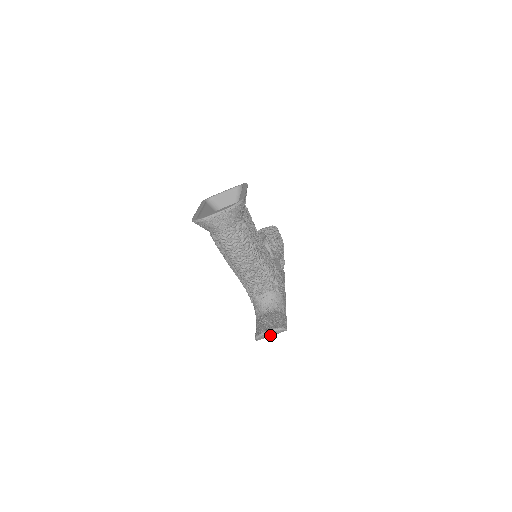
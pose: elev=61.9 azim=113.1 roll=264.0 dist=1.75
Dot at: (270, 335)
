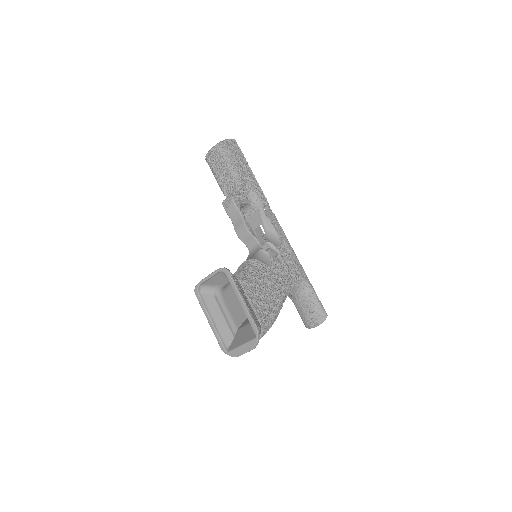
Dot at: occluded
